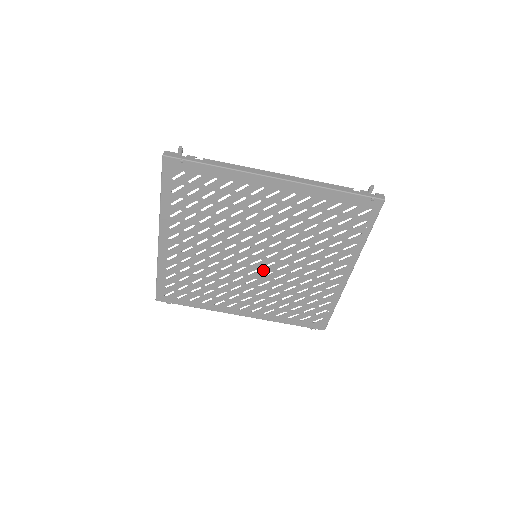
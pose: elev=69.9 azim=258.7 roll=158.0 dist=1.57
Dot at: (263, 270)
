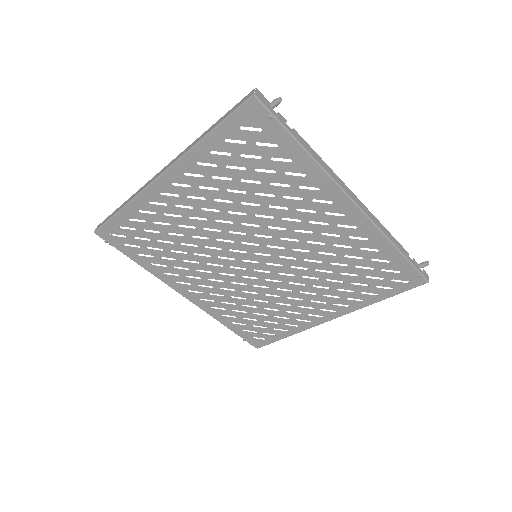
Dot at: (250, 272)
